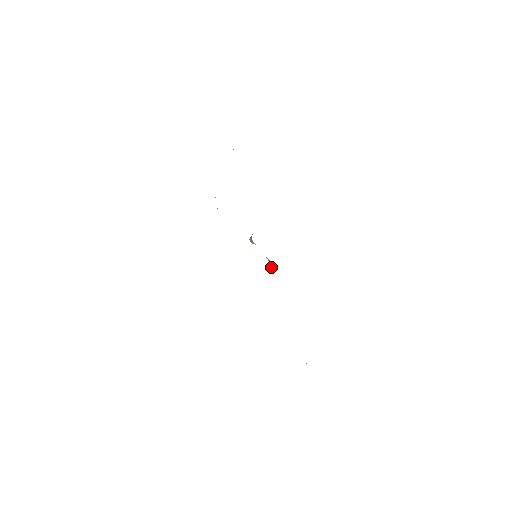
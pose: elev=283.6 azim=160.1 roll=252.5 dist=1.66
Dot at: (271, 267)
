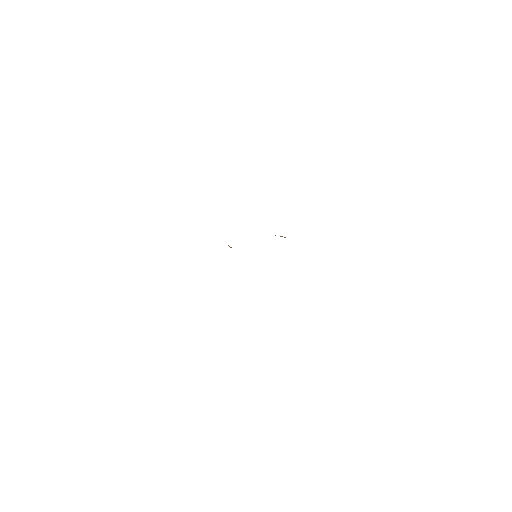
Dot at: occluded
